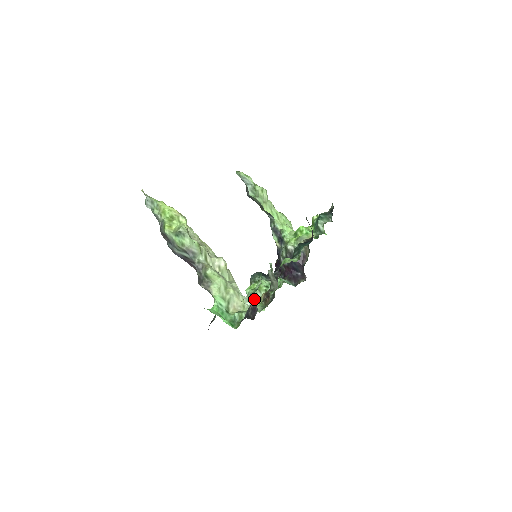
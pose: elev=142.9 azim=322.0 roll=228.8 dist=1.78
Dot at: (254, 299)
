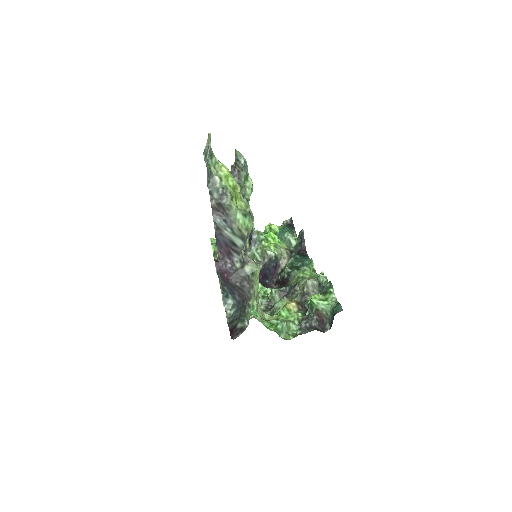
Dot at: occluded
